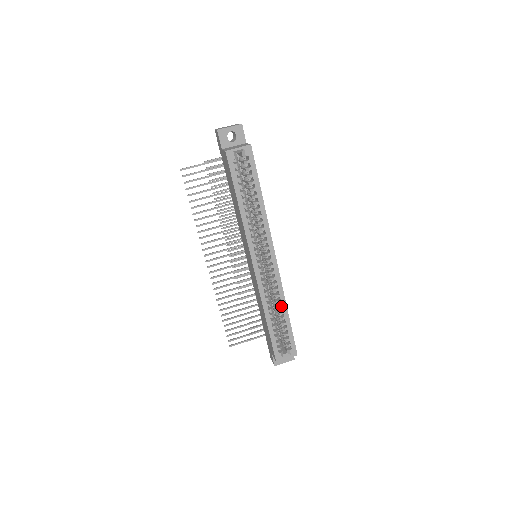
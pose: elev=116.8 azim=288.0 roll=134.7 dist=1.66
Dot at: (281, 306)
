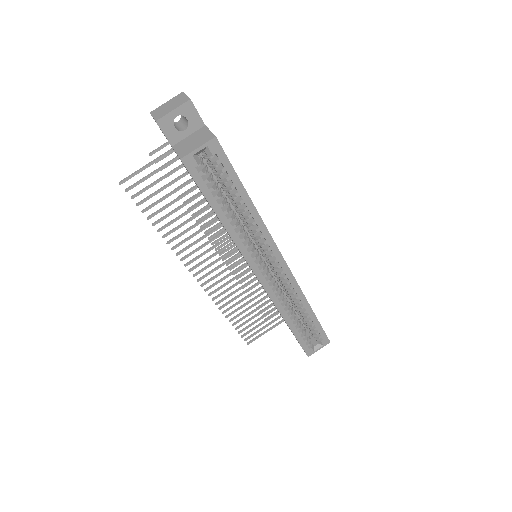
Dot at: (302, 306)
